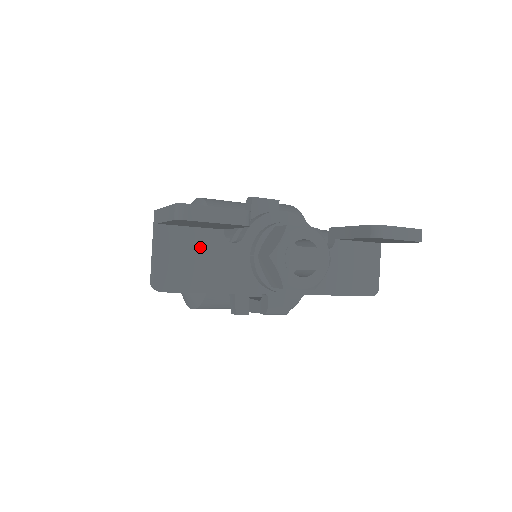
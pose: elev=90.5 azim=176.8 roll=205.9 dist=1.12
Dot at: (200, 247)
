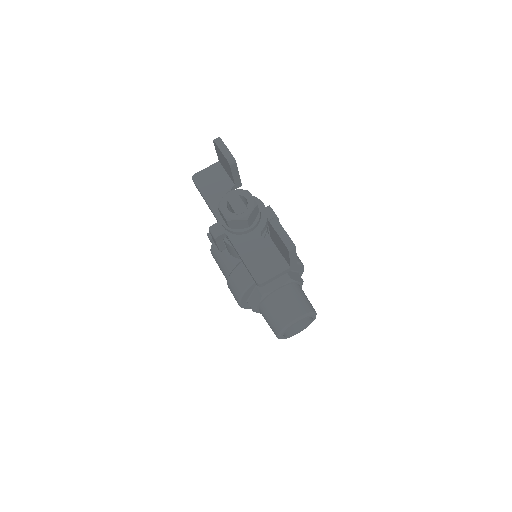
Dot at: (221, 181)
